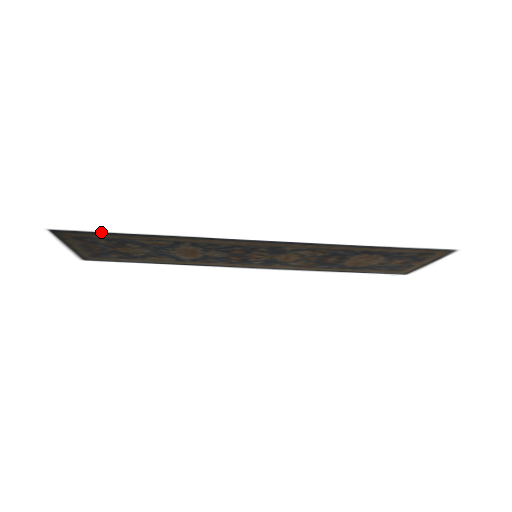
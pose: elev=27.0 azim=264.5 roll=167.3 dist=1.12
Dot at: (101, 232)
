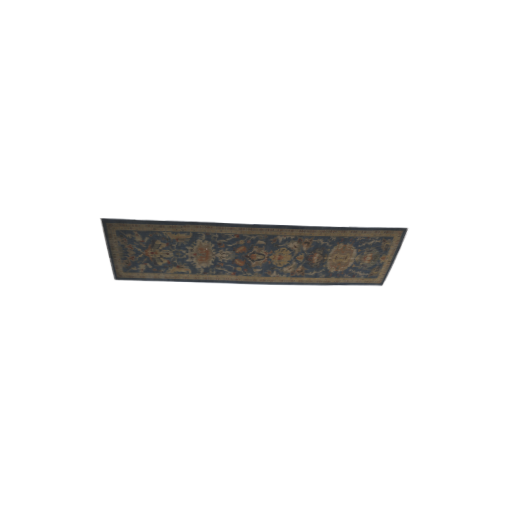
Dot at: (140, 220)
